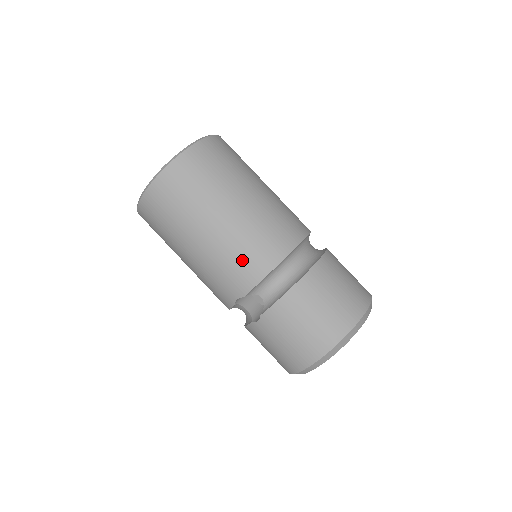
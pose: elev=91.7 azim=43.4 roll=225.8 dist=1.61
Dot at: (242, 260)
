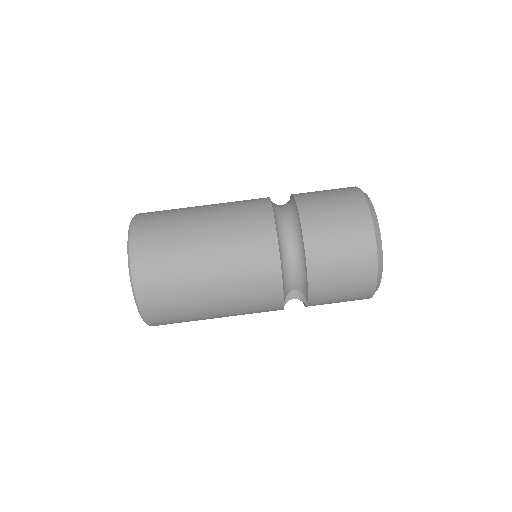
Dot at: (256, 291)
